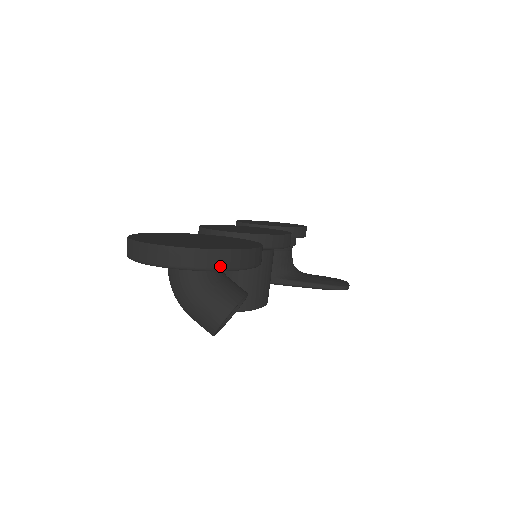
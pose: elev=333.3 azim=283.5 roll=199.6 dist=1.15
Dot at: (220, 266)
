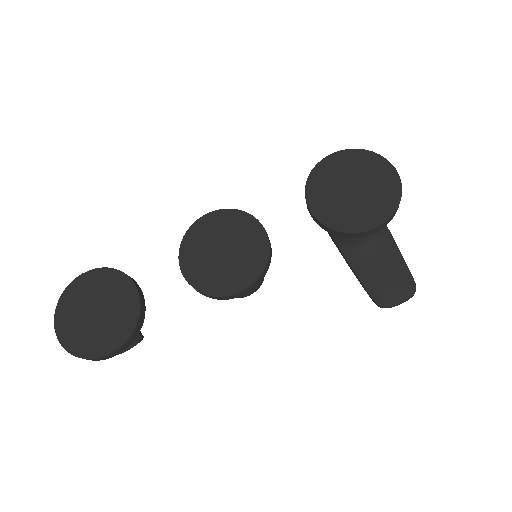
Dot at: occluded
